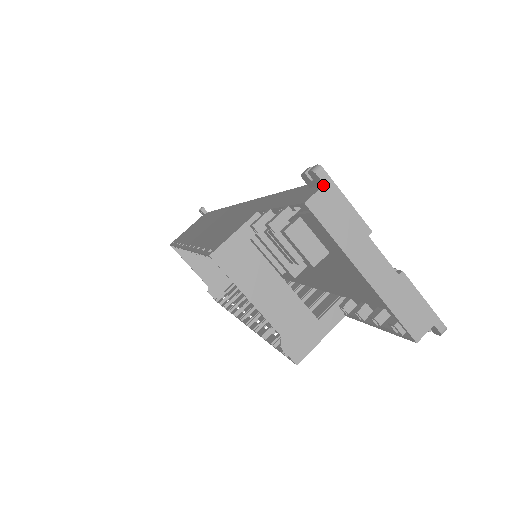
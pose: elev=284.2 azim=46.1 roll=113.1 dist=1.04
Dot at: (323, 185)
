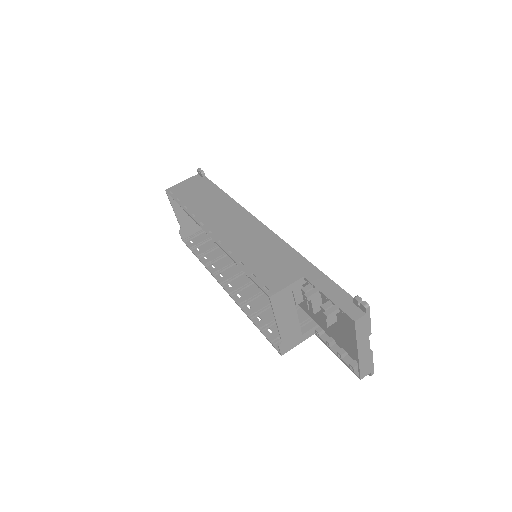
Dot at: (366, 314)
